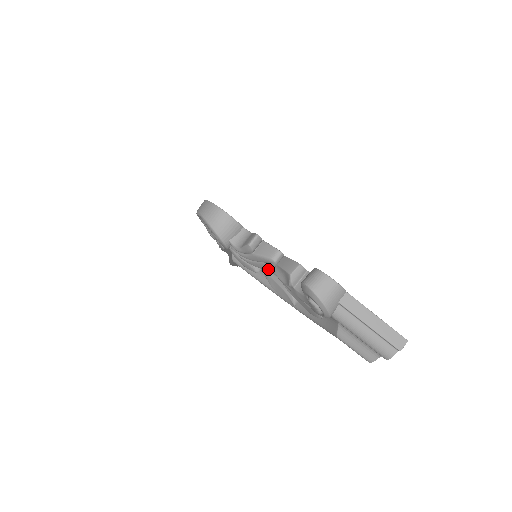
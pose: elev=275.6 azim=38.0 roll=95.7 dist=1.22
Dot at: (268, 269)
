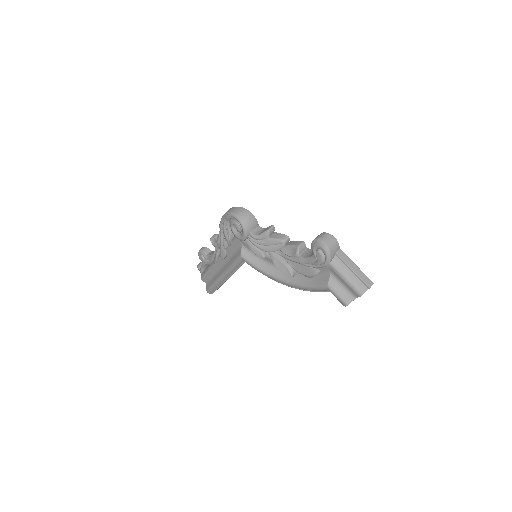
Dot at: (275, 252)
